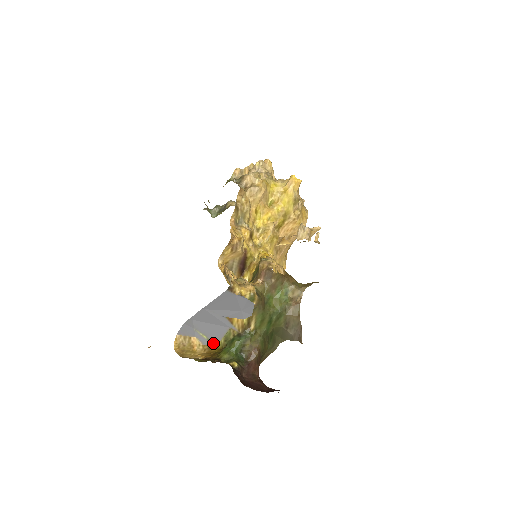
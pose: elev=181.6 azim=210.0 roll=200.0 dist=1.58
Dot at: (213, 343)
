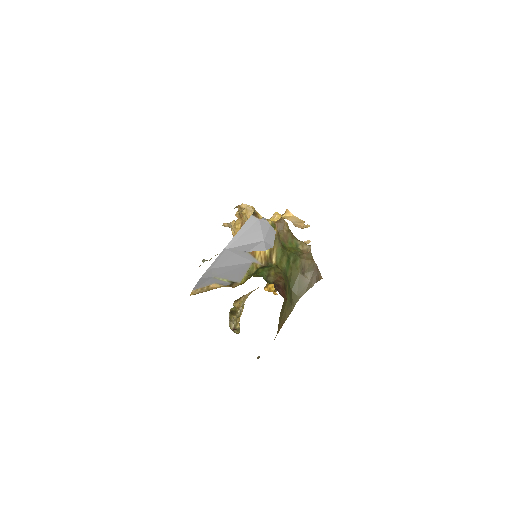
Dot at: (235, 283)
